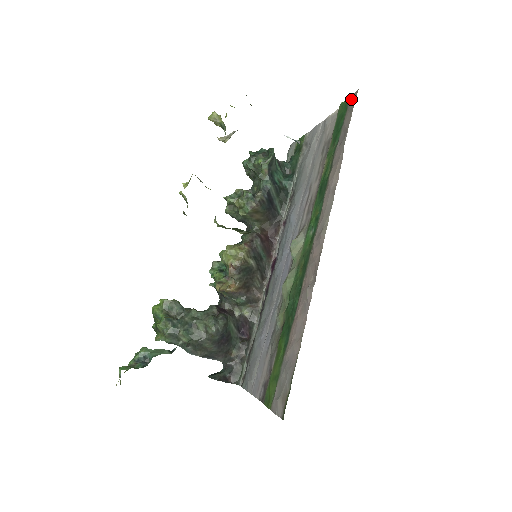
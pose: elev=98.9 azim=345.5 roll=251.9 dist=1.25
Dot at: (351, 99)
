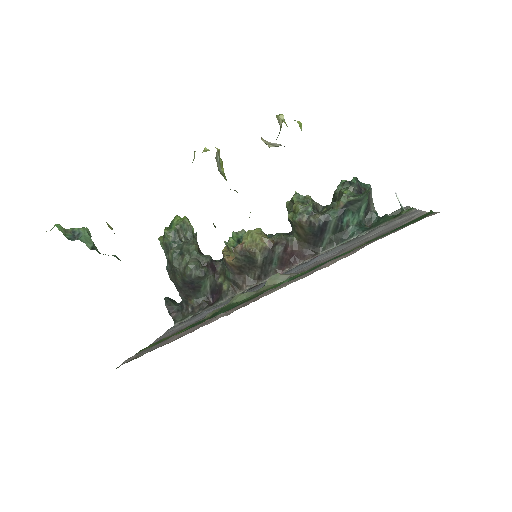
Dot at: occluded
